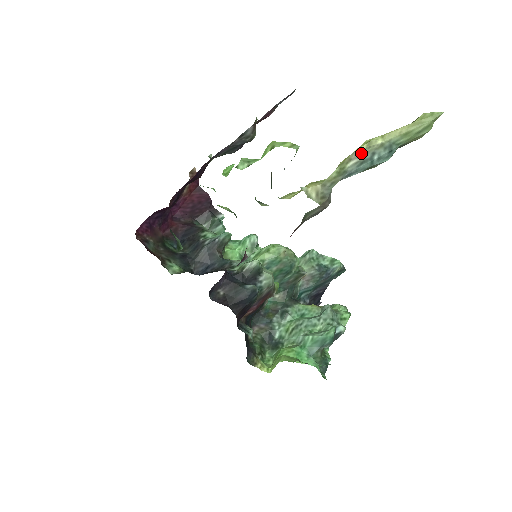
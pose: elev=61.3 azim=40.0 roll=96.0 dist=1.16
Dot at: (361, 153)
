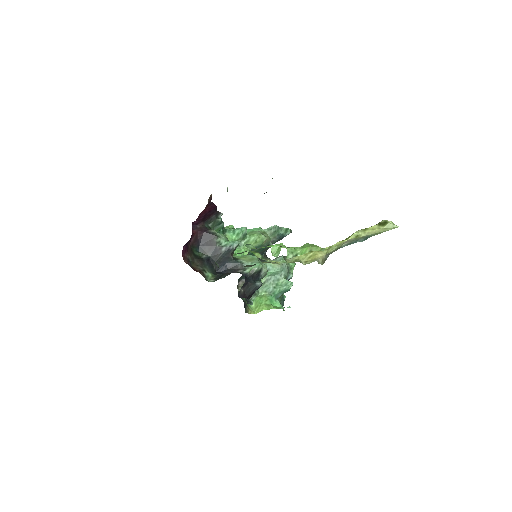
Dot at: (351, 240)
